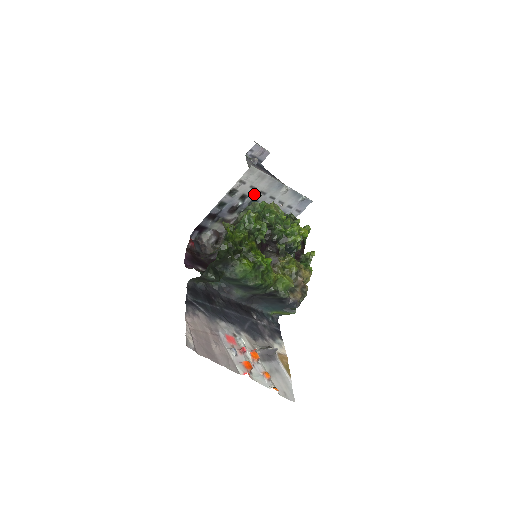
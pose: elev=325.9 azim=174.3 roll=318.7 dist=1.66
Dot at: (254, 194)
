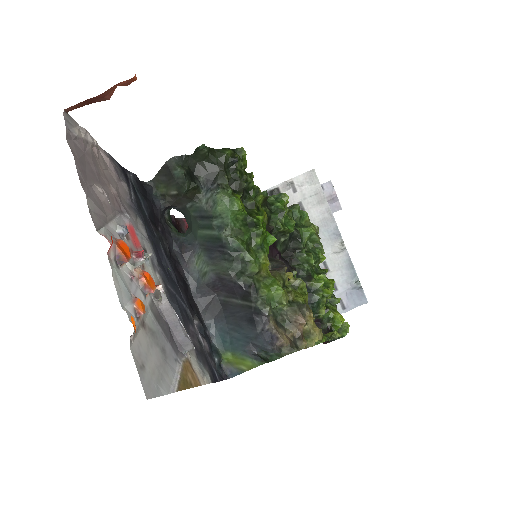
Dot at: occluded
